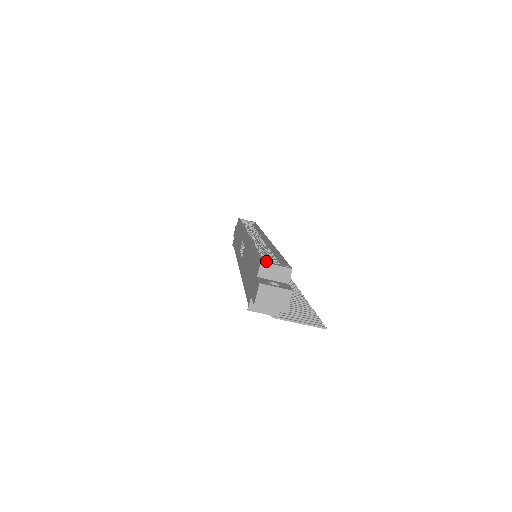
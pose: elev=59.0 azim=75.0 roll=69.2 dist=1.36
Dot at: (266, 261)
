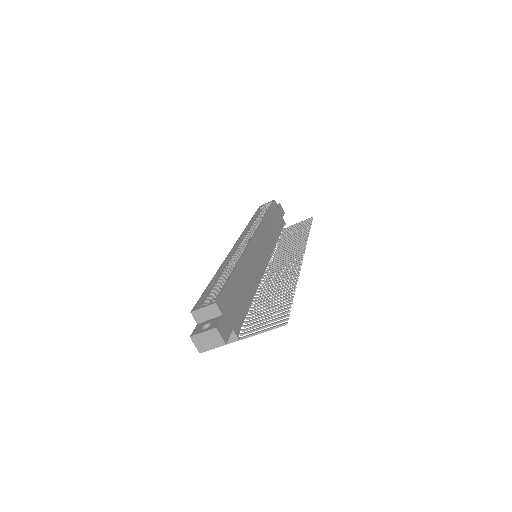
Dot at: (197, 307)
